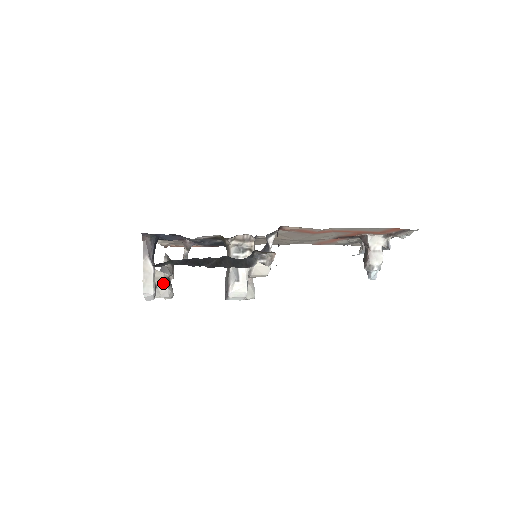
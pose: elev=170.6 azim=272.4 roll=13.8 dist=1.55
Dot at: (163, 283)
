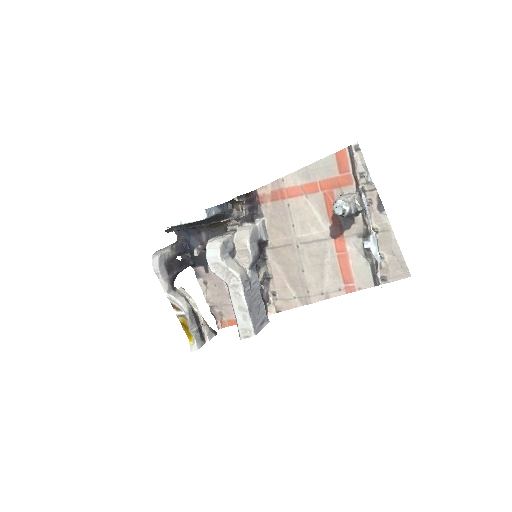
Dot at: (183, 296)
